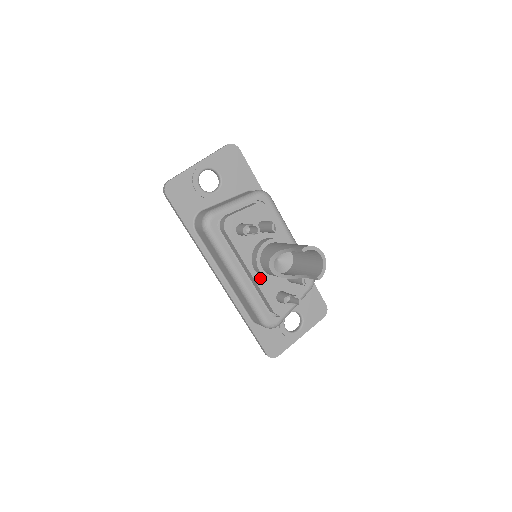
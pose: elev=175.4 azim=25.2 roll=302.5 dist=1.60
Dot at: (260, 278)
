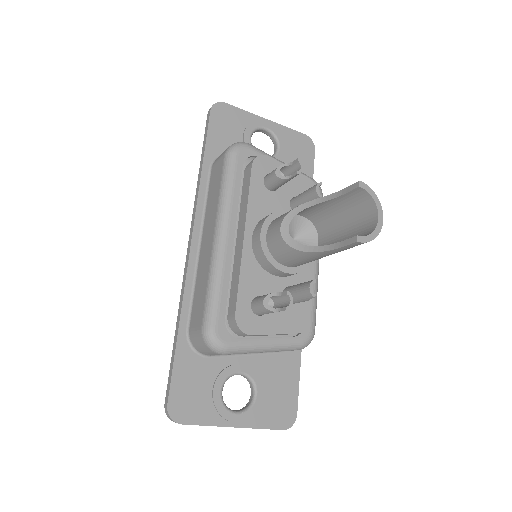
Dot at: (251, 254)
